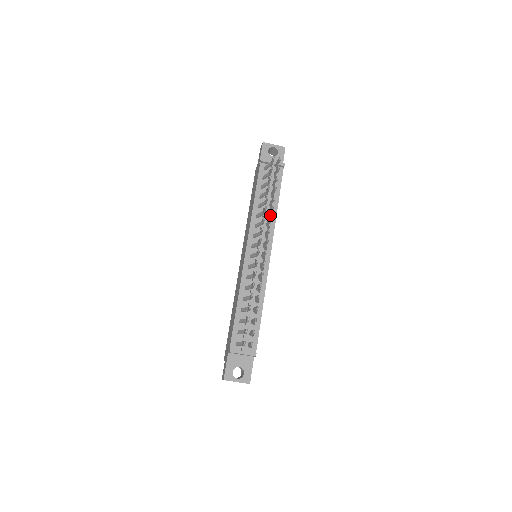
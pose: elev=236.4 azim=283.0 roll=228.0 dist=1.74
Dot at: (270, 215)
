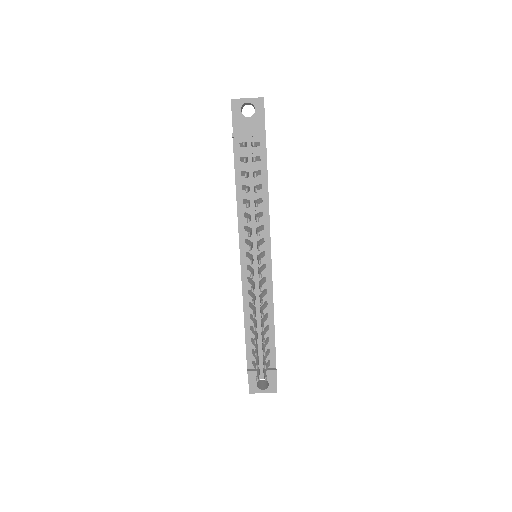
Dot at: (259, 214)
